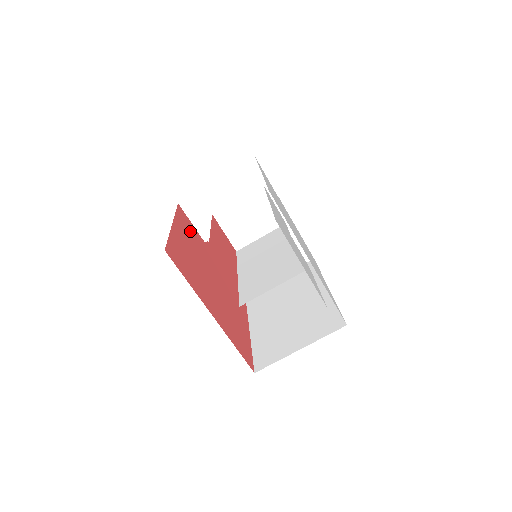
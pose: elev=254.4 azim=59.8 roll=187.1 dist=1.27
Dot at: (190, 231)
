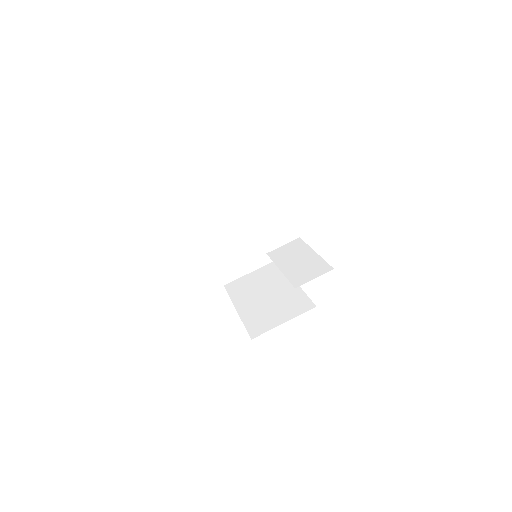
Dot at: occluded
